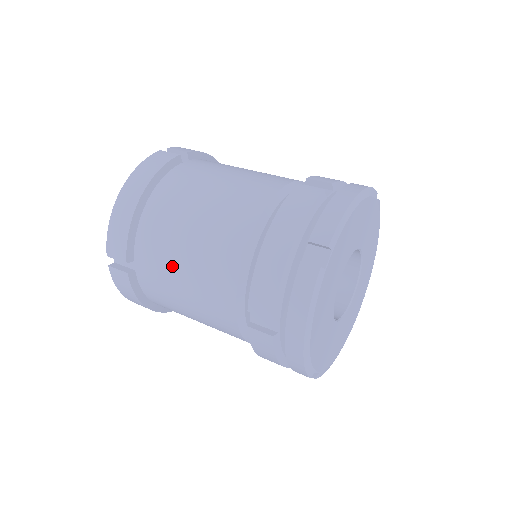
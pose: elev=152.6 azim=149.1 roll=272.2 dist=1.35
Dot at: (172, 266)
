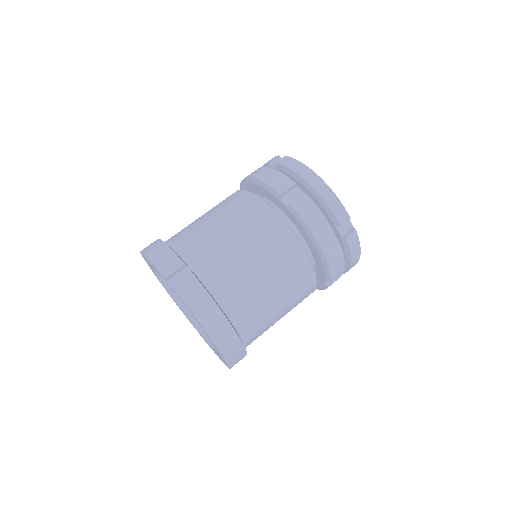
Dot at: (217, 236)
